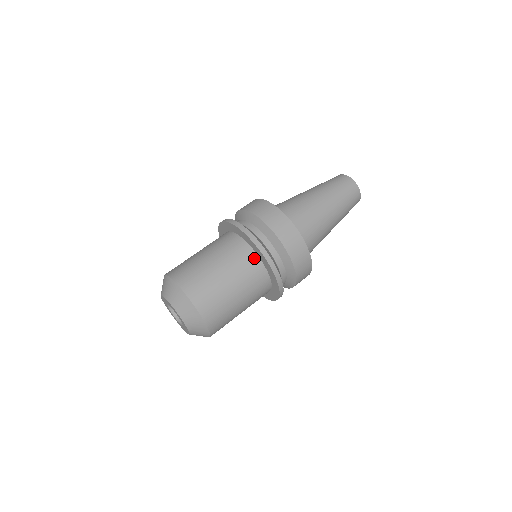
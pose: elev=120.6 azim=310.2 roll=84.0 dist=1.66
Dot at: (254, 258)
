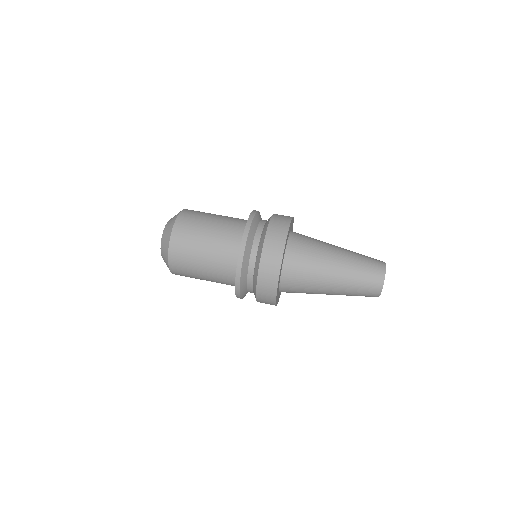
Dot at: (245, 223)
